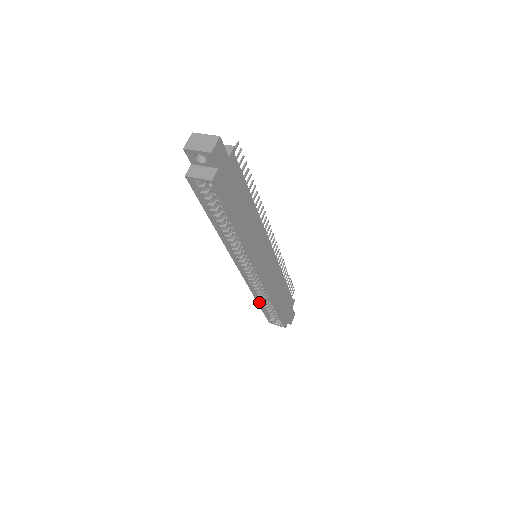
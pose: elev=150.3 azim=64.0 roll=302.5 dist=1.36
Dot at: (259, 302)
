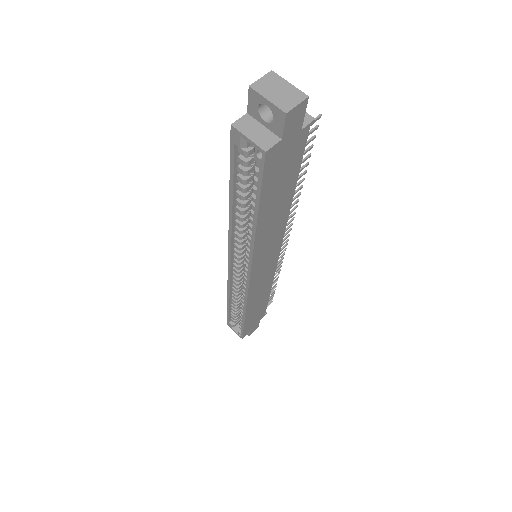
Dot at: (229, 302)
